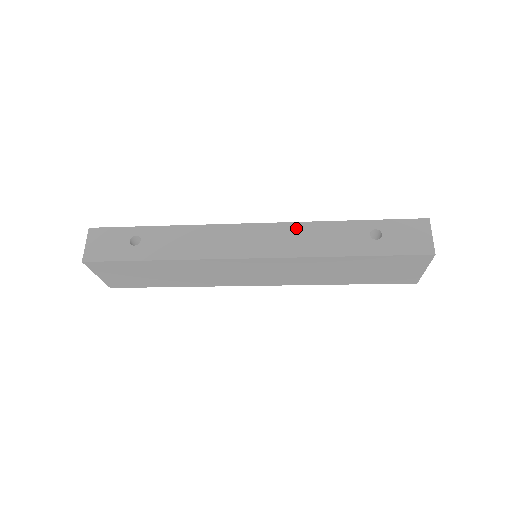
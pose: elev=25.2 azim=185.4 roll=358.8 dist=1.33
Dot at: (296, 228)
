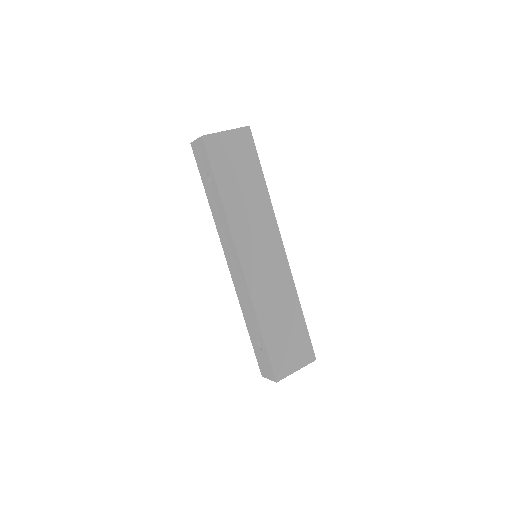
Dot at: (247, 295)
